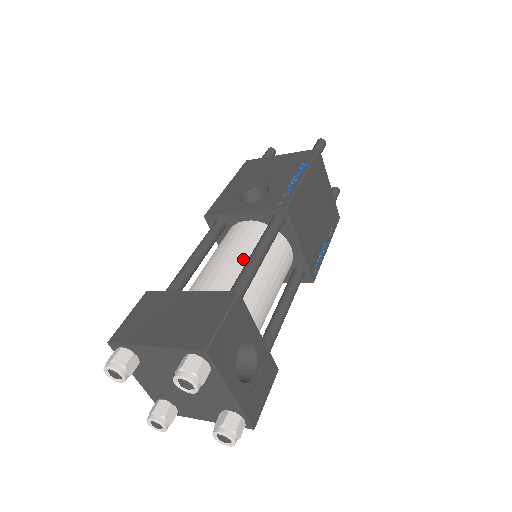
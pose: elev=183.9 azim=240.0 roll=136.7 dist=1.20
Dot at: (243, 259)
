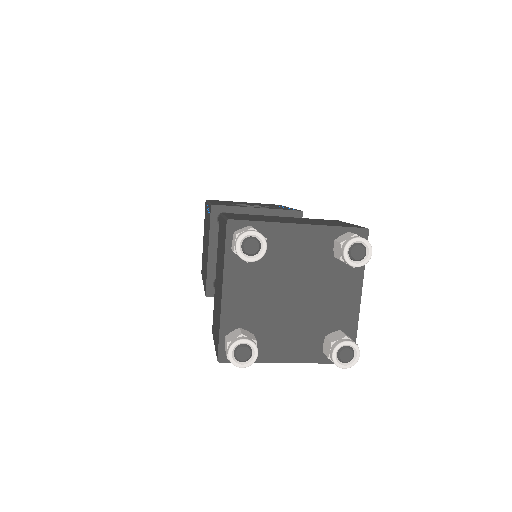
Dot at: occluded
